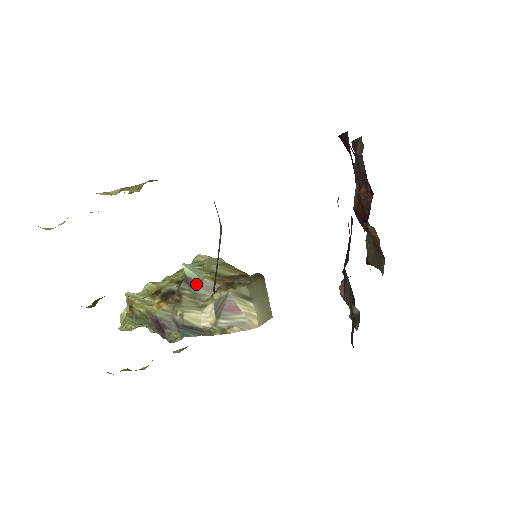
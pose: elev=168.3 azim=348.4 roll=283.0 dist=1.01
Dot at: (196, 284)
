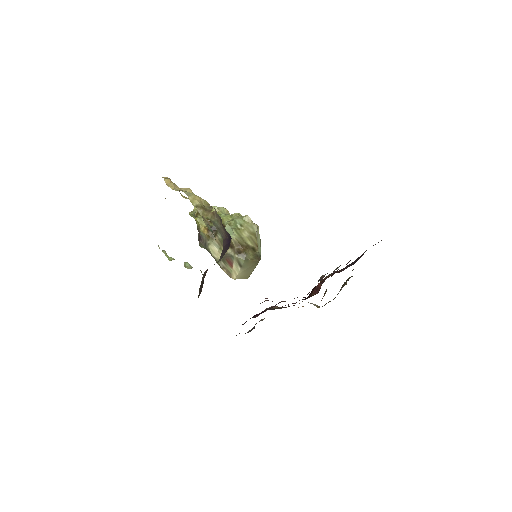
Dot at: occluded
